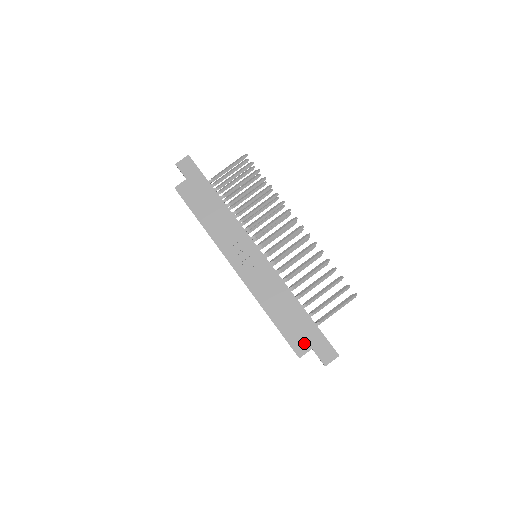
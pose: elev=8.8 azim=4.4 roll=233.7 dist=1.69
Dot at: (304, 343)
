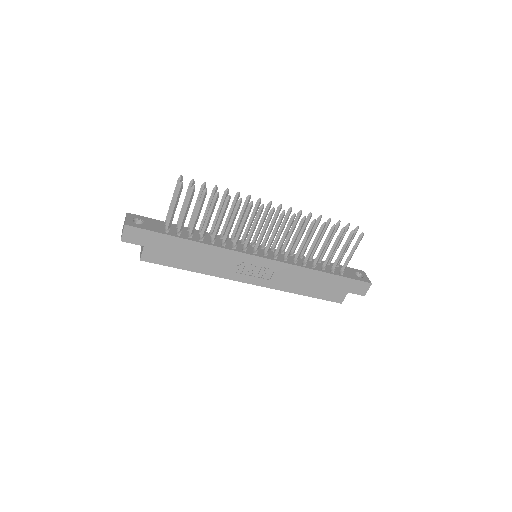
Dot at: (340, 293)
